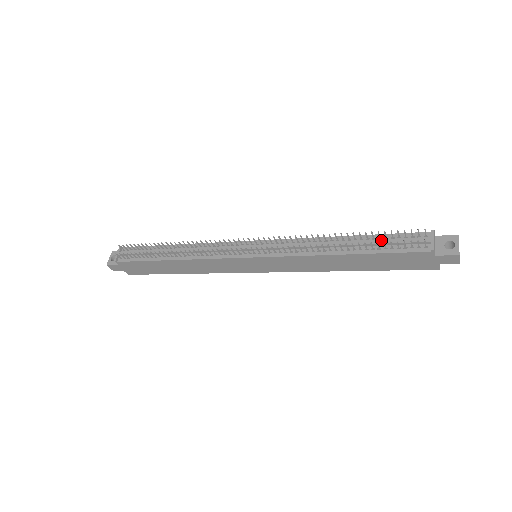
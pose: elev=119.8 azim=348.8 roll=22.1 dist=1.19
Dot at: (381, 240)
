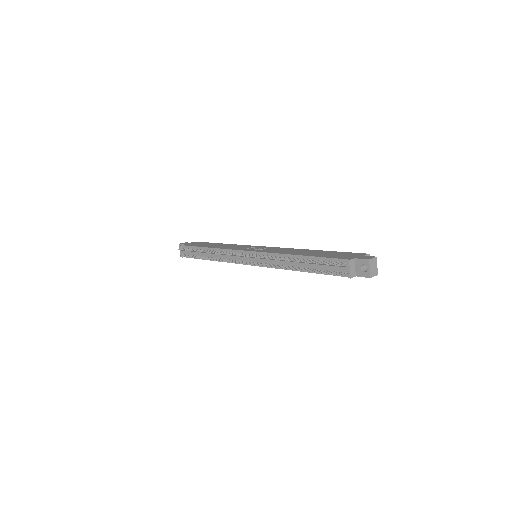
Dot at: (318, 265)
